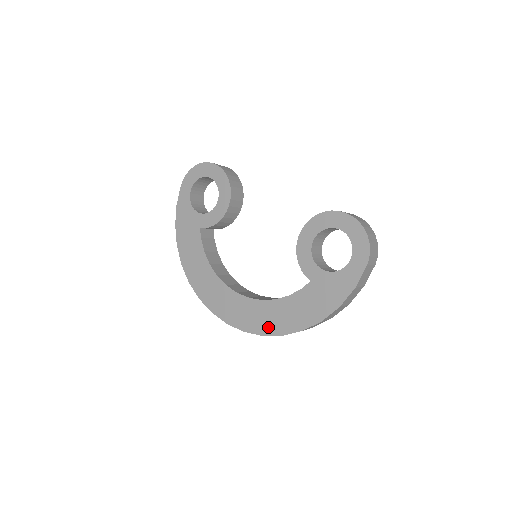
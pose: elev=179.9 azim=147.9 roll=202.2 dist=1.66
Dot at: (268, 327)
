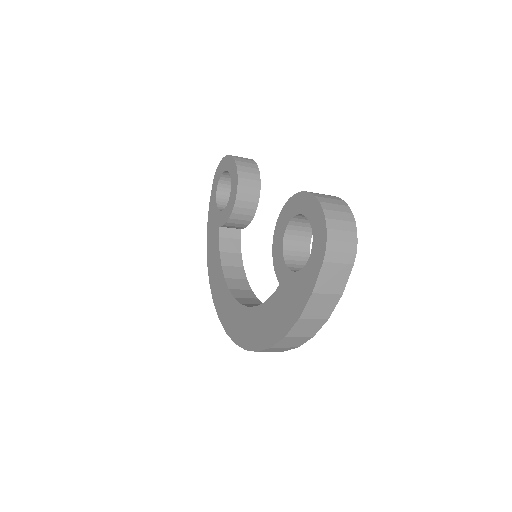
Dot at: (249, 340)
